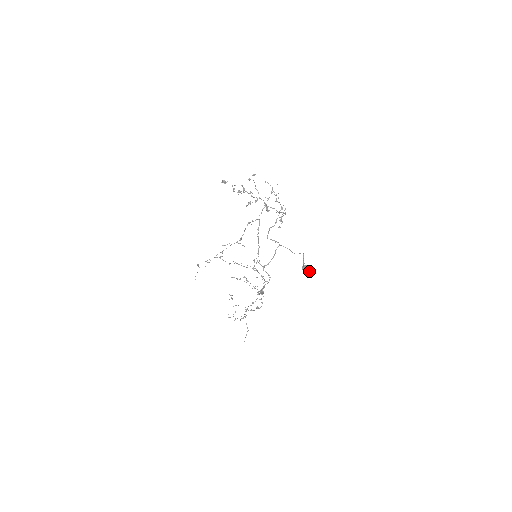
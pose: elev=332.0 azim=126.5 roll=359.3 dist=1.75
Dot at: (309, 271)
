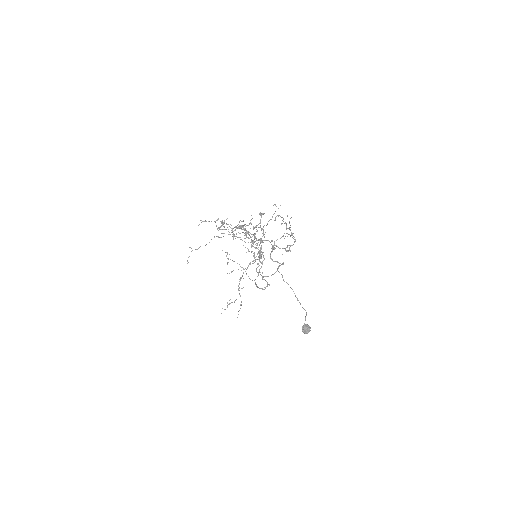
Dot at: (309, 330)
